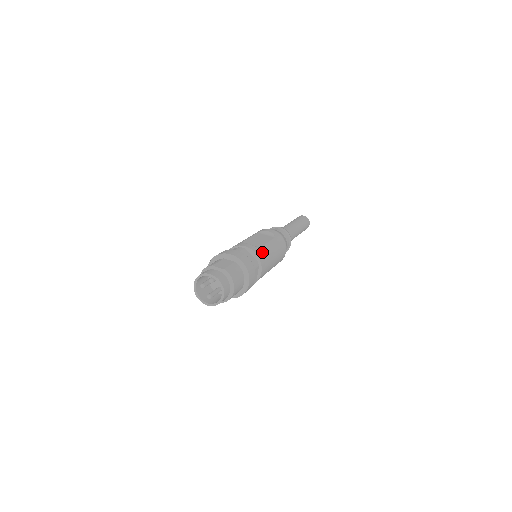
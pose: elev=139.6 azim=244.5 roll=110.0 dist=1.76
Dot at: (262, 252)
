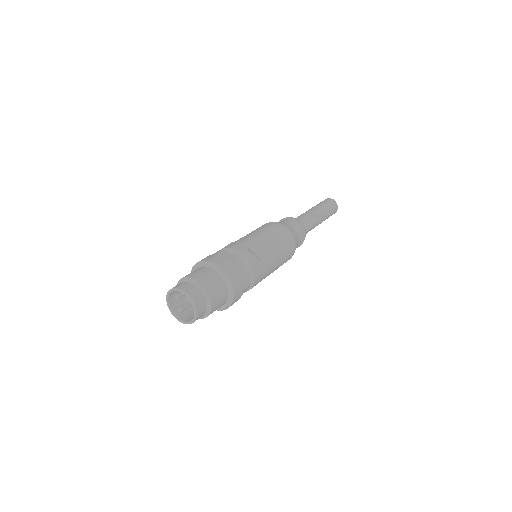
Dot at: (262, 267)
